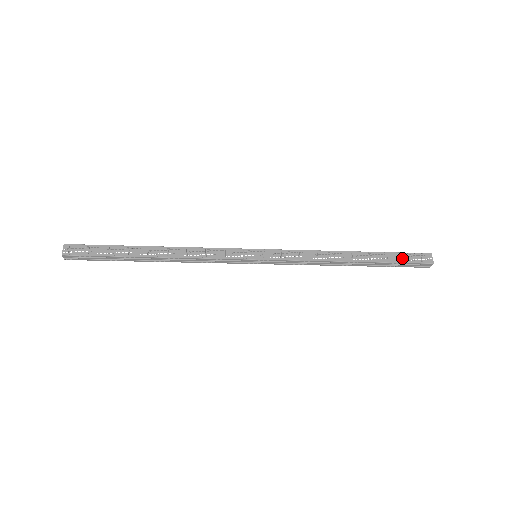
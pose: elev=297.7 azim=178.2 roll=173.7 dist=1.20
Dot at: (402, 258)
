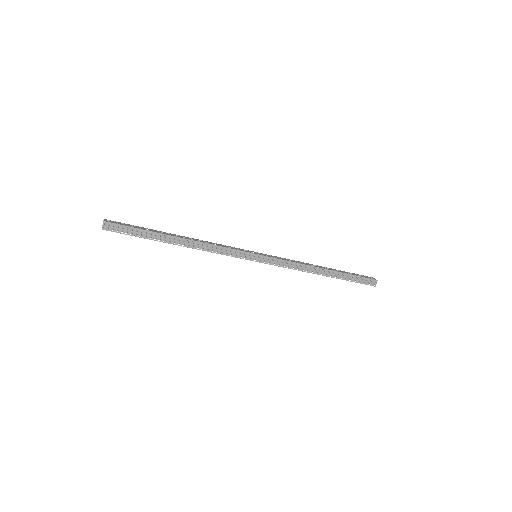
Dot at: (356, 275)
